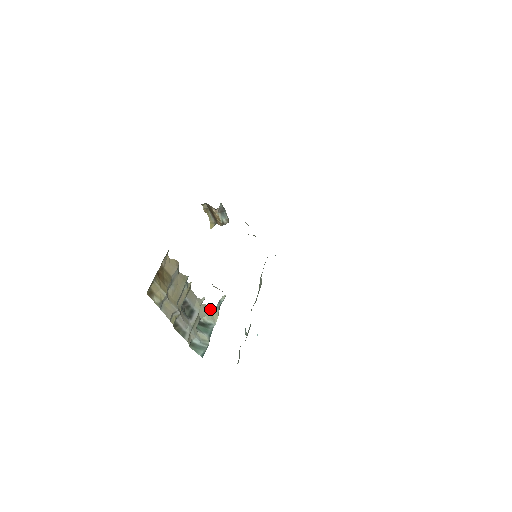
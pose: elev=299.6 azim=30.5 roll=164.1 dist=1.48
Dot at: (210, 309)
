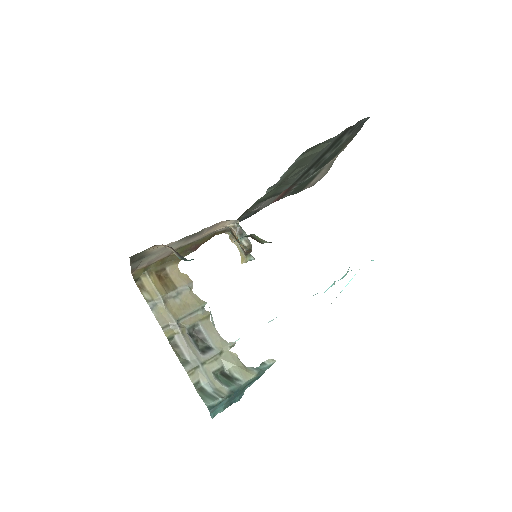
Dot at: occluded
